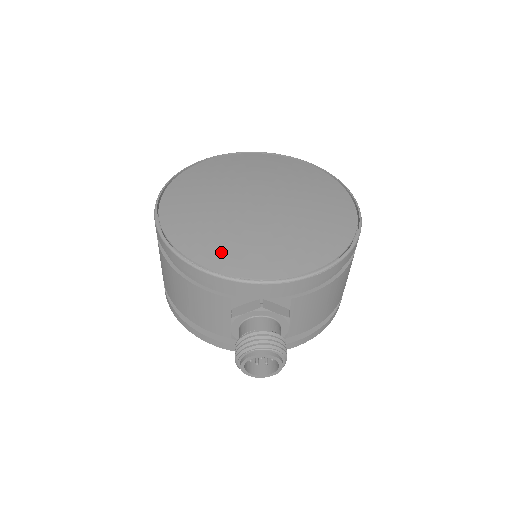
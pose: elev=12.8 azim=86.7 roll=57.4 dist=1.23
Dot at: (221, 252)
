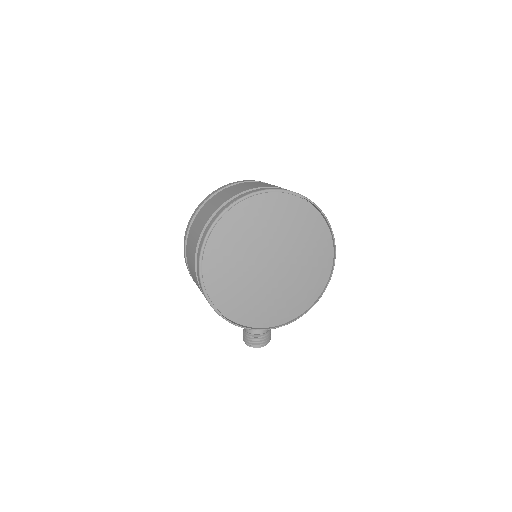
Dot at: (247, 313)
